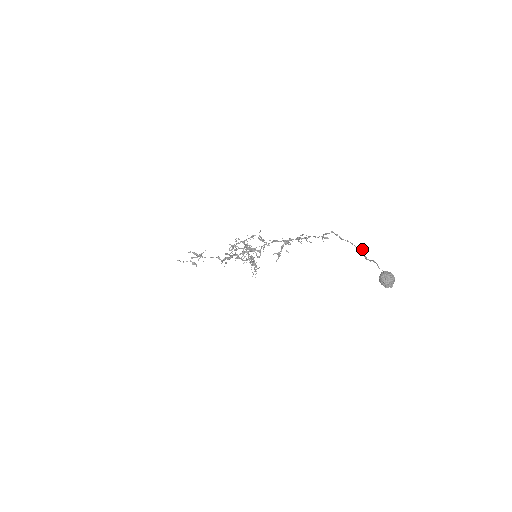
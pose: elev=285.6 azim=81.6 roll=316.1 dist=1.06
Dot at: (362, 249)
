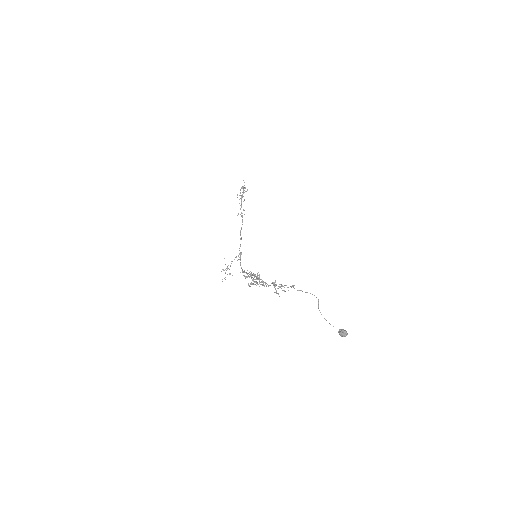
Dot at: occluded
